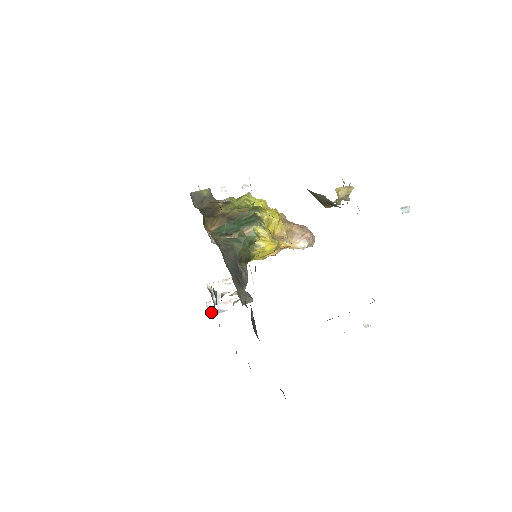
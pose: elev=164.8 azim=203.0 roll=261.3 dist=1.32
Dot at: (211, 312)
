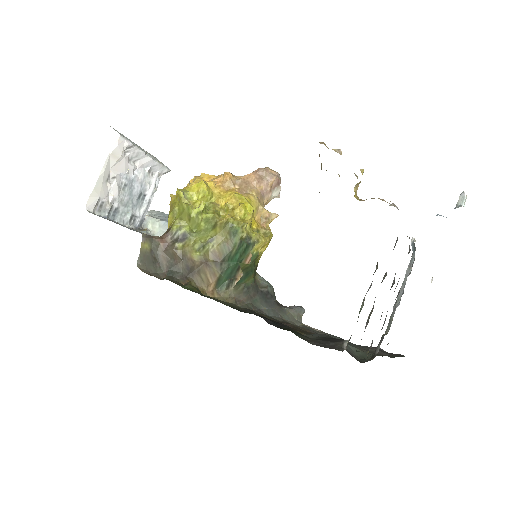
Dot at: occluded
